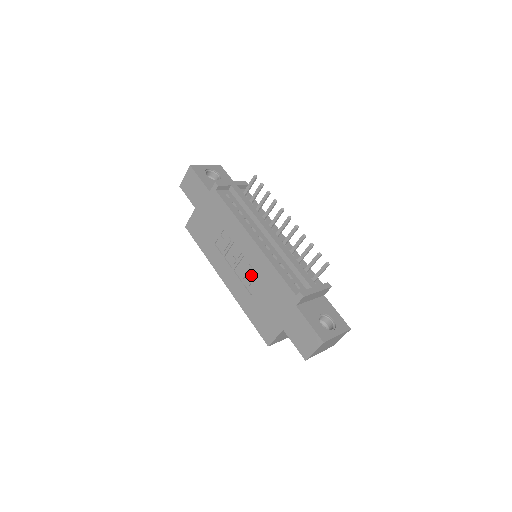
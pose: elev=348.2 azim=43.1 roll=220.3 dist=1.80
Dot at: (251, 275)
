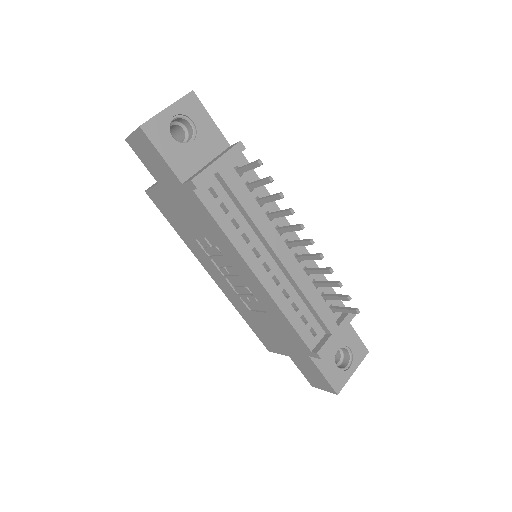
Dot at: (251, 299)
